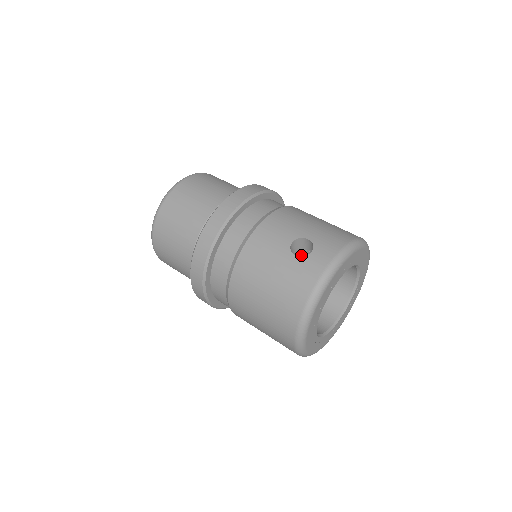
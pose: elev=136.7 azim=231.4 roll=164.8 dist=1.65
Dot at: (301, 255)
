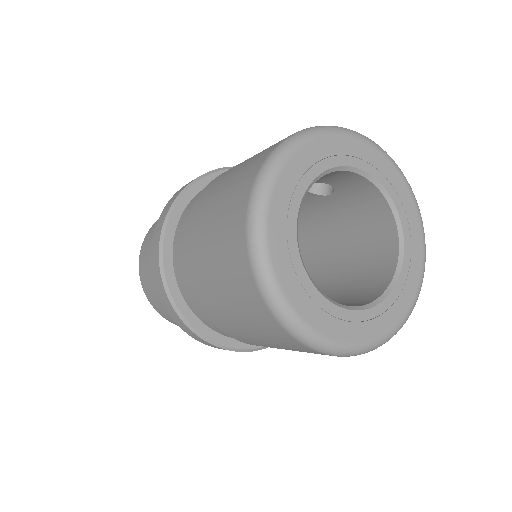
Dot at: (319, 282)
